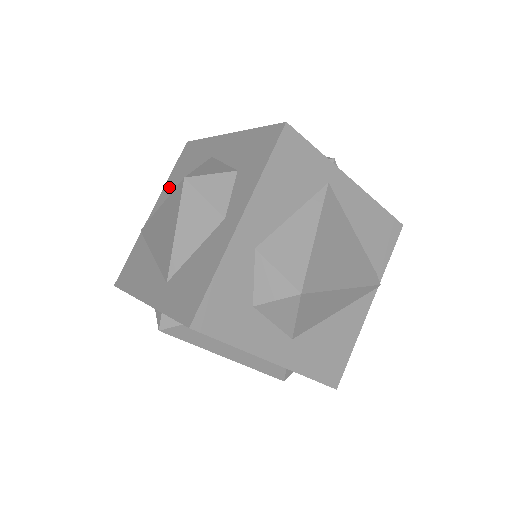
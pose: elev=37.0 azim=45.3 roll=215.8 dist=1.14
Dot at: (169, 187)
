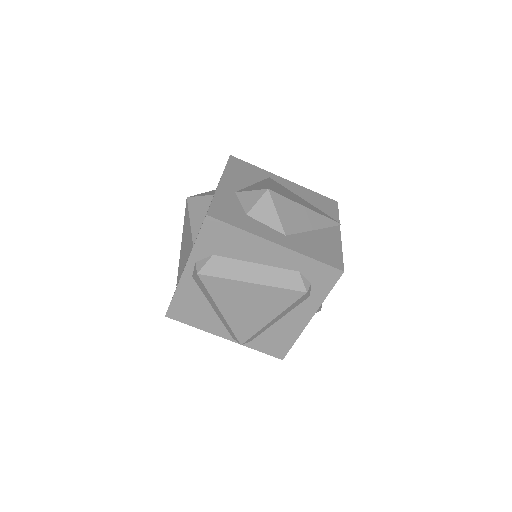
Dot at: occluded
